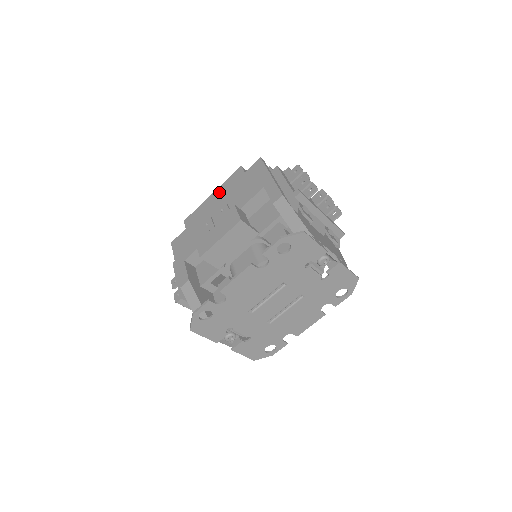
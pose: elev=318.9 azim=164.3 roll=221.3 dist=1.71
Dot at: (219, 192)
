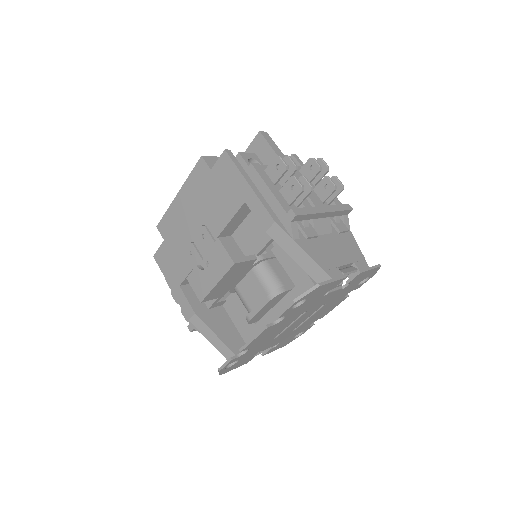
Dot at: (186, 194)
